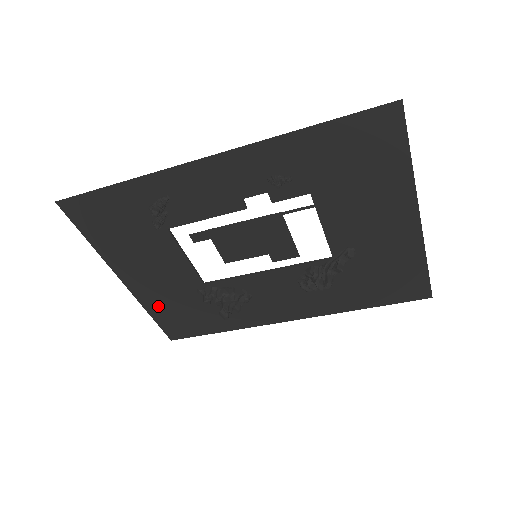
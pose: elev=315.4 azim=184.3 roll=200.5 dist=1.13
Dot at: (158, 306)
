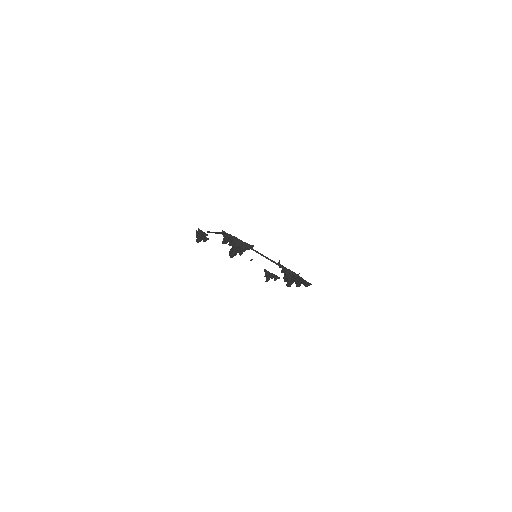
Dot at: occluded
